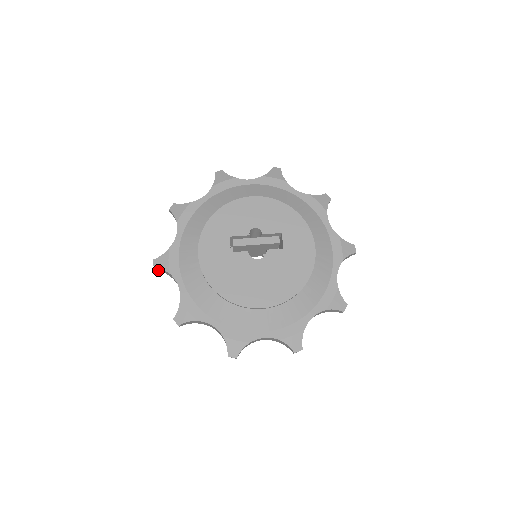
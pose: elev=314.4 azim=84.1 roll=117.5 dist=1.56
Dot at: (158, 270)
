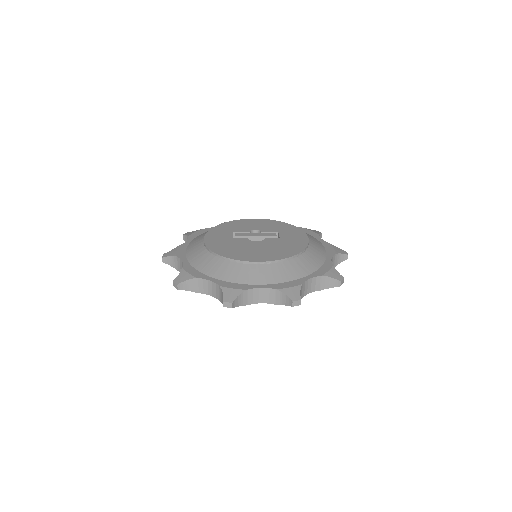
Dot at: (166, 263)
